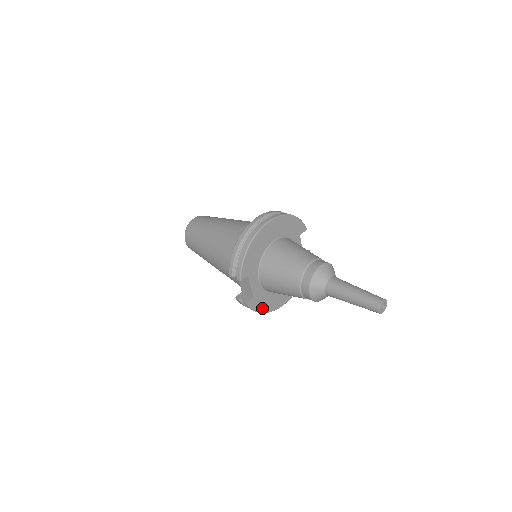
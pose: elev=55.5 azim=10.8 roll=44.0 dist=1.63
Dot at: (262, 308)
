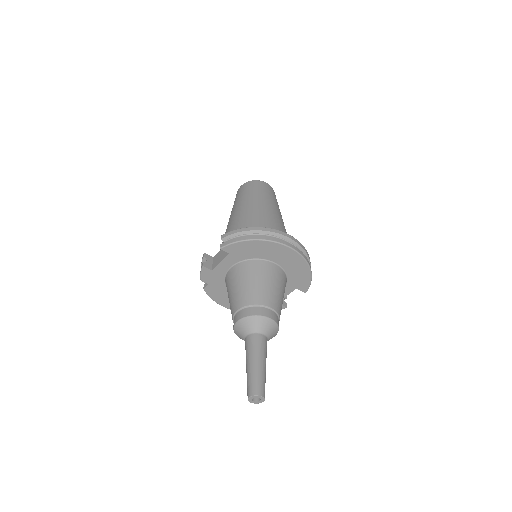
Dot at: (207, 285)
